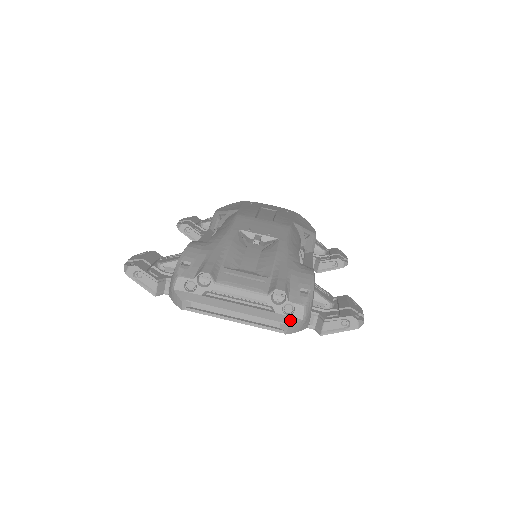
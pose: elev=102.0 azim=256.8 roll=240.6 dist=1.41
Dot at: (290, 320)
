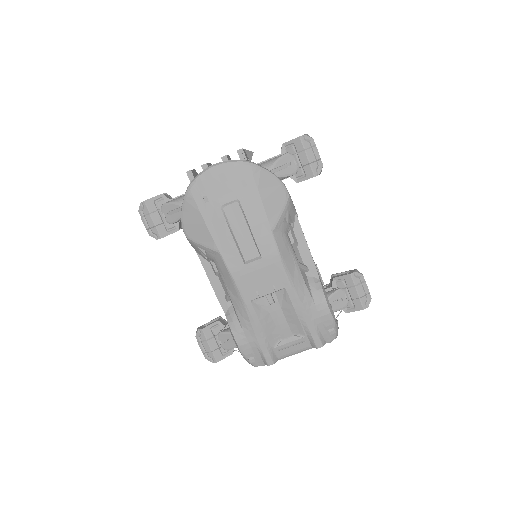
Dot at: occluded
